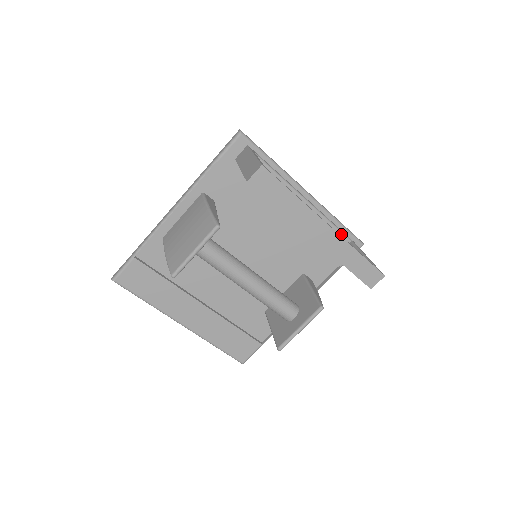
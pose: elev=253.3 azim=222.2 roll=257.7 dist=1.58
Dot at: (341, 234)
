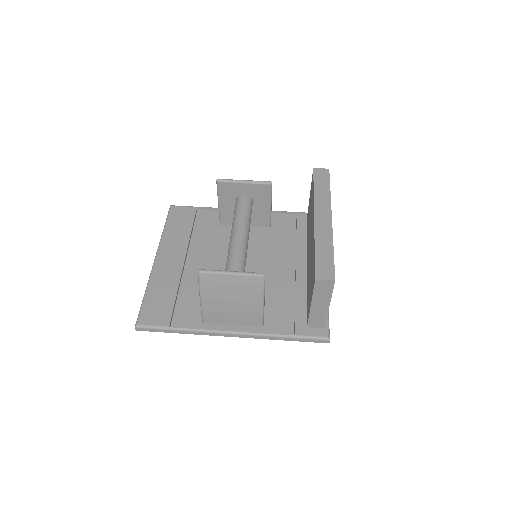
Dot at: occluded
